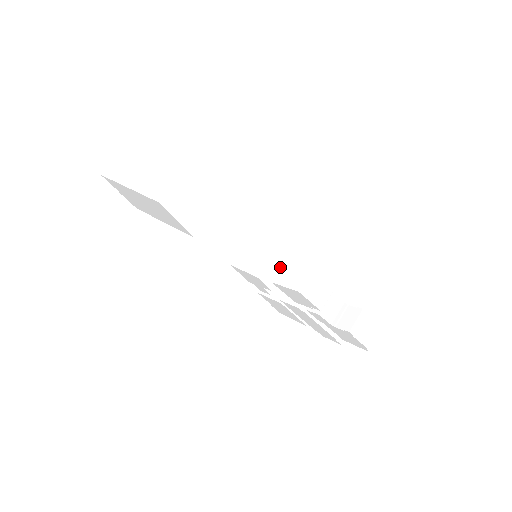
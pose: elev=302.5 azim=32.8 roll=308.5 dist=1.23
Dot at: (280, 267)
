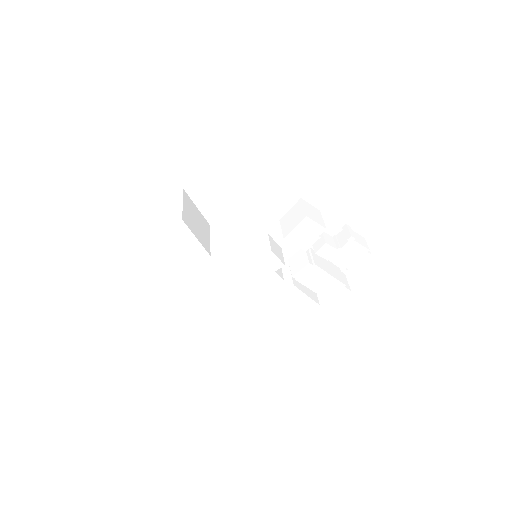
Dot at: (277, 248)
